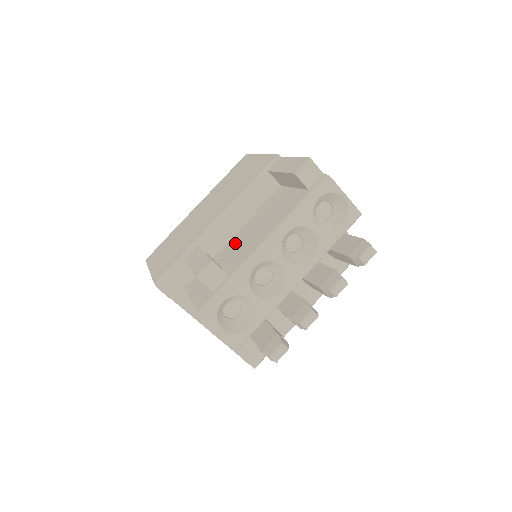
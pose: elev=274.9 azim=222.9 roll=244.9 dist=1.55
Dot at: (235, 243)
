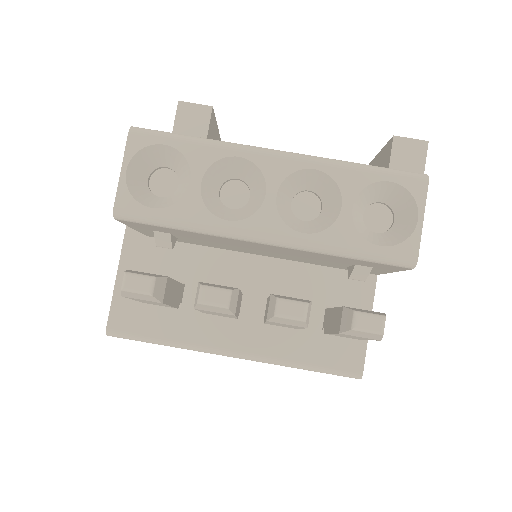
Dot at: occluded
